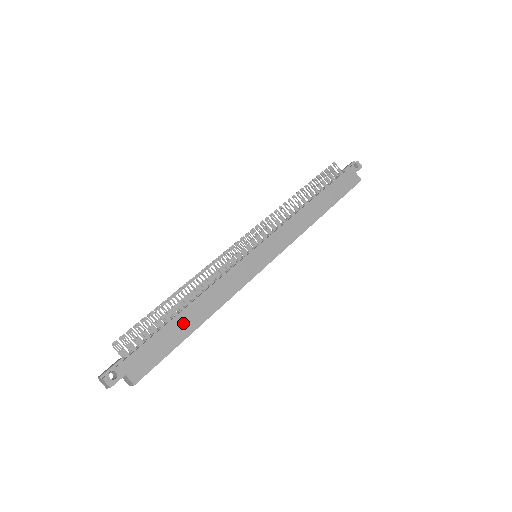
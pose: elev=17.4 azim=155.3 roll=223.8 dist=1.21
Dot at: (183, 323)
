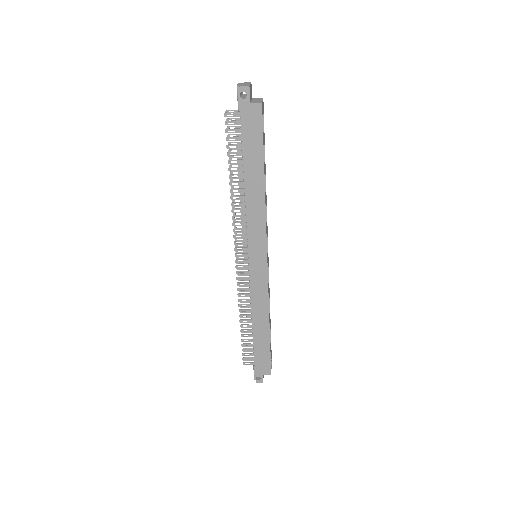
Dot at: (260, 336)
